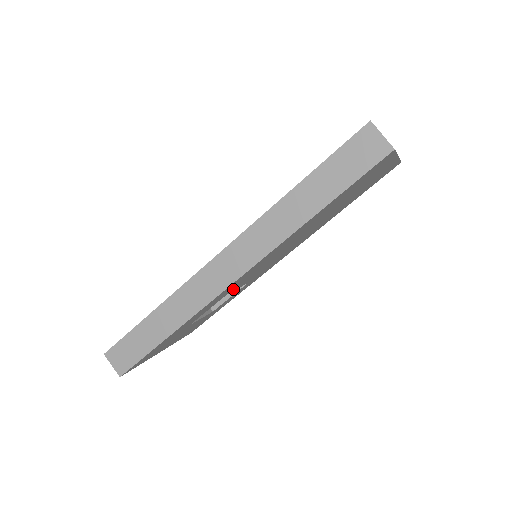
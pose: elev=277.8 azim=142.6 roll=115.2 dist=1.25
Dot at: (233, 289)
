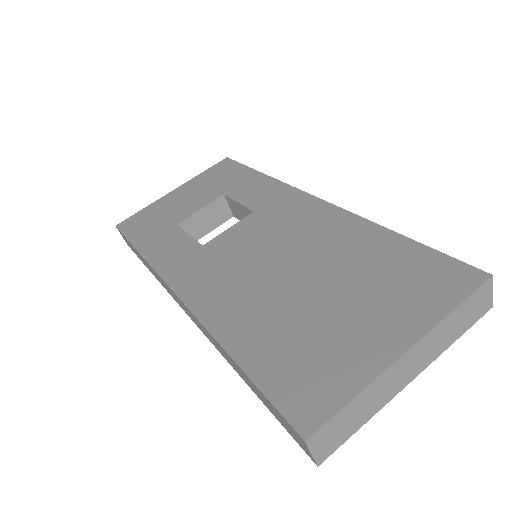
Dot at: occluded
